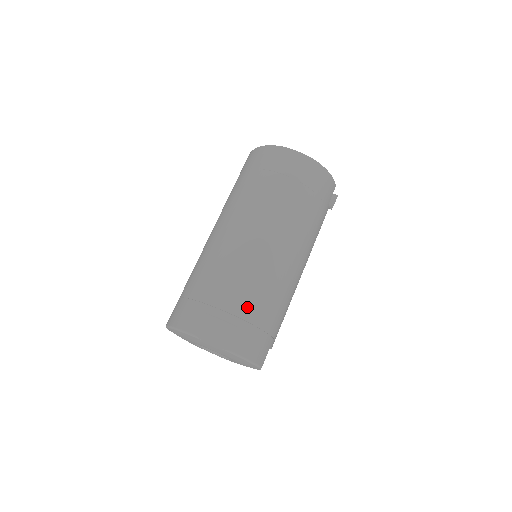
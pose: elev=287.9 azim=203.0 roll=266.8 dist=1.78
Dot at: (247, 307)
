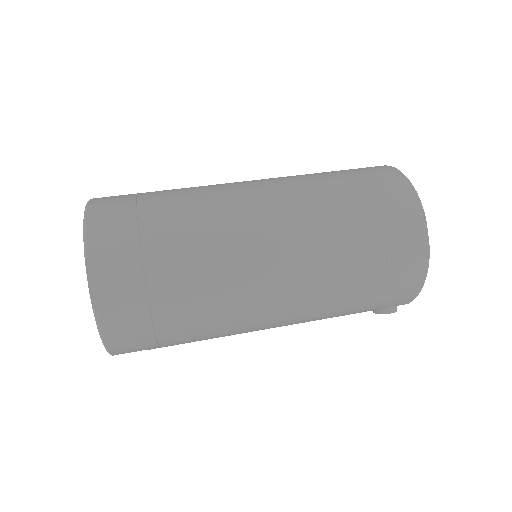
Dot at: (170, 297)
